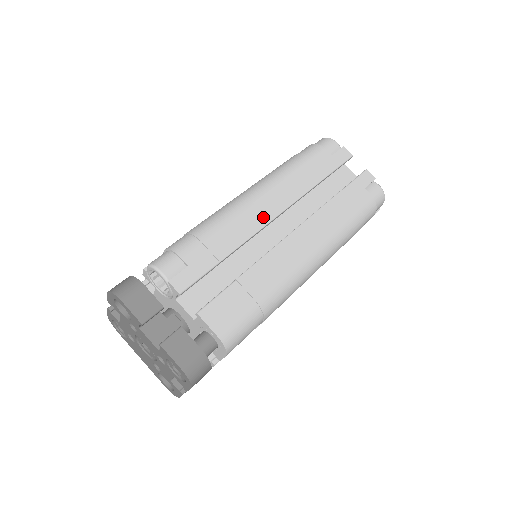
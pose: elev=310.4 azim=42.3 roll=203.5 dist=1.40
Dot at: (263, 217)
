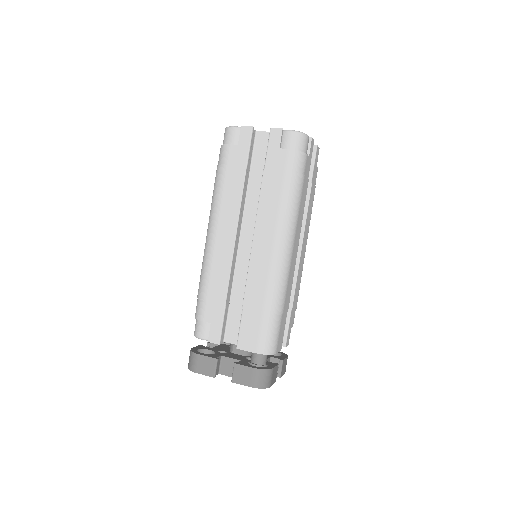
Dot at: (227, 248)
